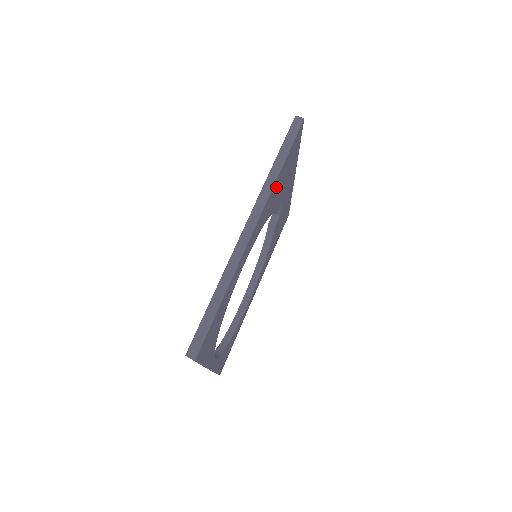
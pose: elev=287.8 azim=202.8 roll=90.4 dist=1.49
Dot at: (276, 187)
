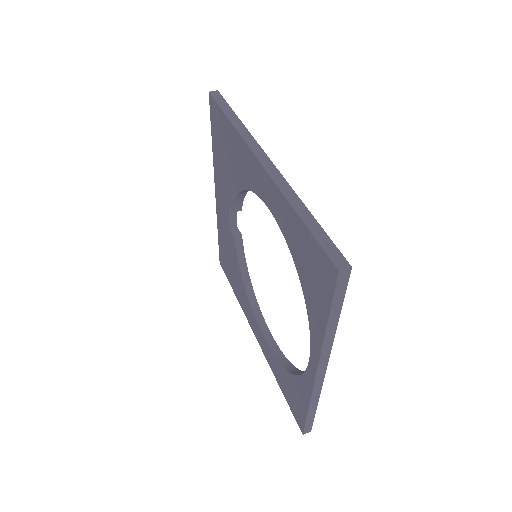
Dot at: occluded
